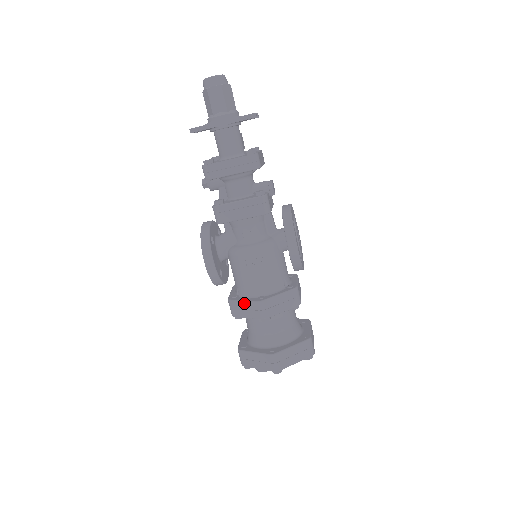
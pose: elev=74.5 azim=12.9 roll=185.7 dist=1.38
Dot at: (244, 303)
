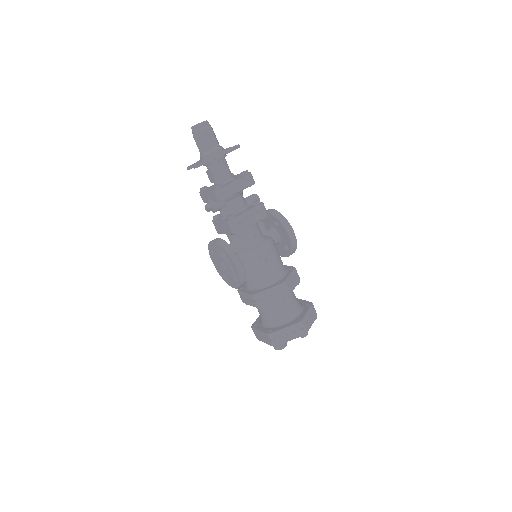
Dot at: (269, 290)
